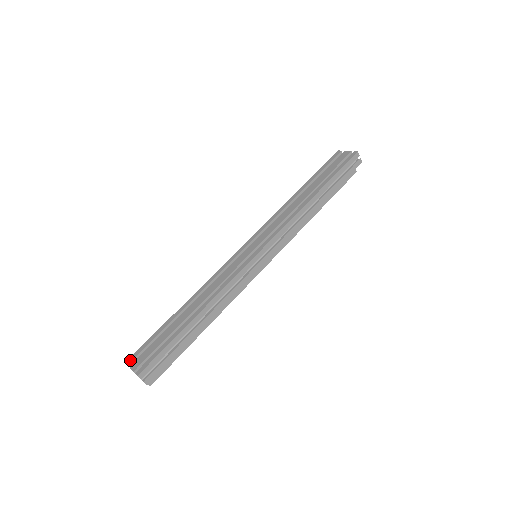
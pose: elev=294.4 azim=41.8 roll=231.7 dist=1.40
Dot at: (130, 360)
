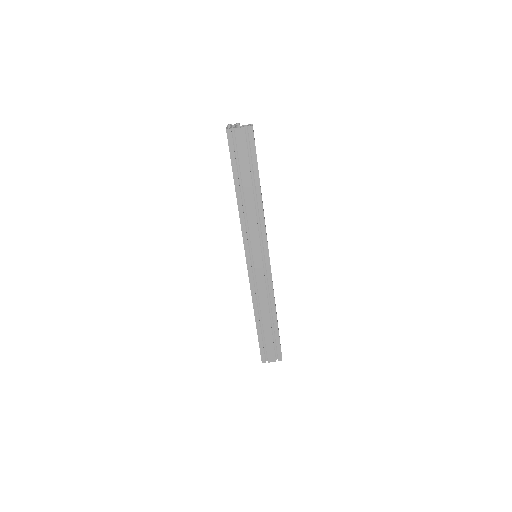
Dot at: (264, 361)
